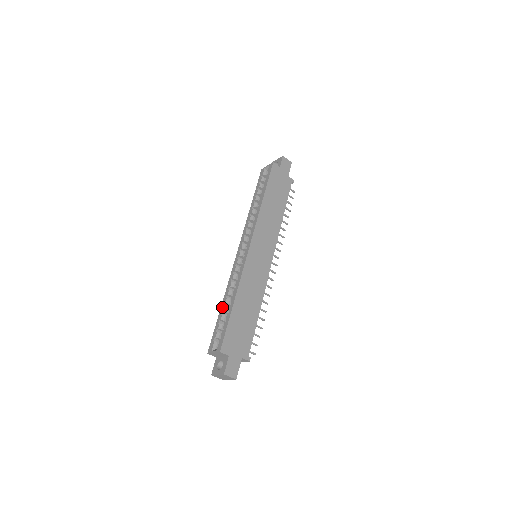
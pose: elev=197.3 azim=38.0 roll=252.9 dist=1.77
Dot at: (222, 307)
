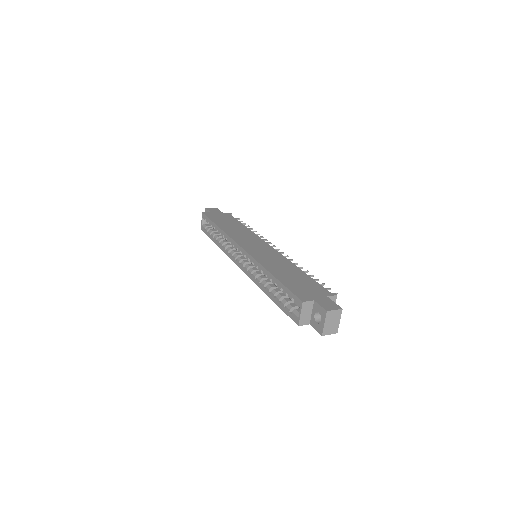
Dot at: (270, 295)
